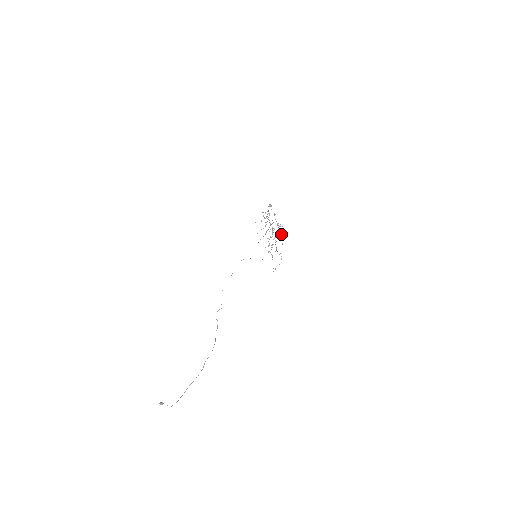
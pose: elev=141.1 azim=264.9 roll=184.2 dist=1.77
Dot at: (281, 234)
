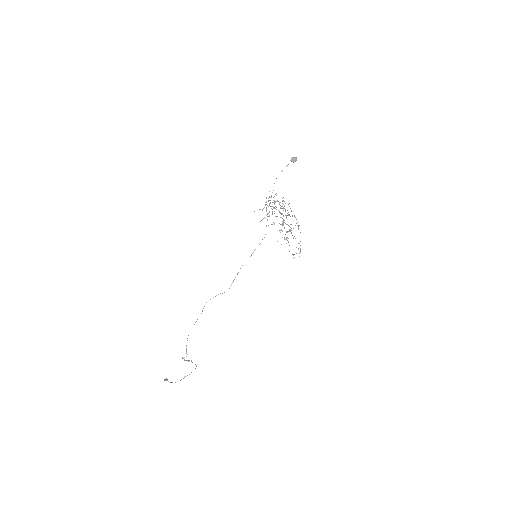
Dot at: occluded
